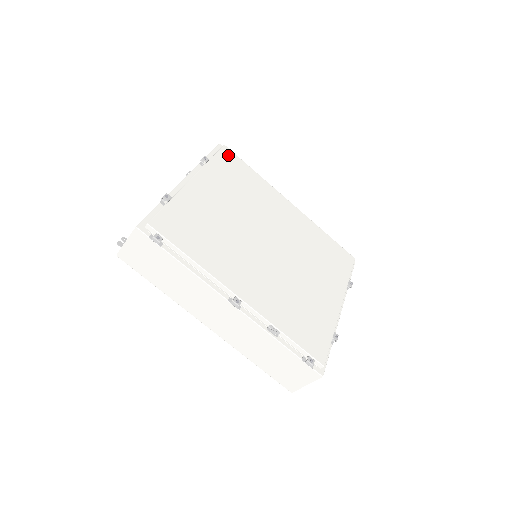
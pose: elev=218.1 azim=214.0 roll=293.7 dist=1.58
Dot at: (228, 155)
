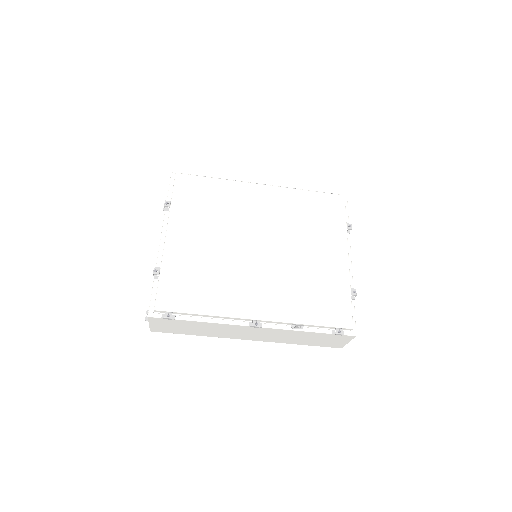
Dot at: (184, 182)
